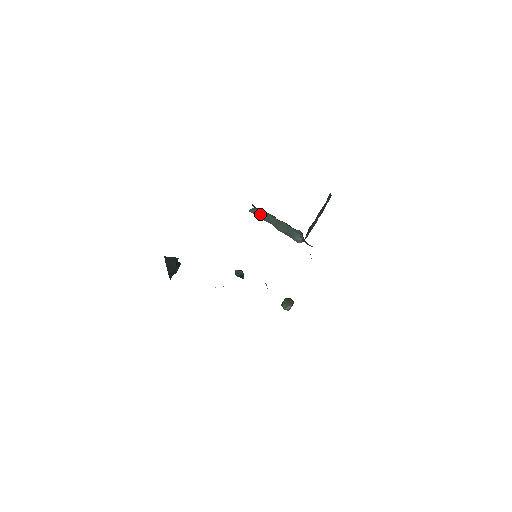
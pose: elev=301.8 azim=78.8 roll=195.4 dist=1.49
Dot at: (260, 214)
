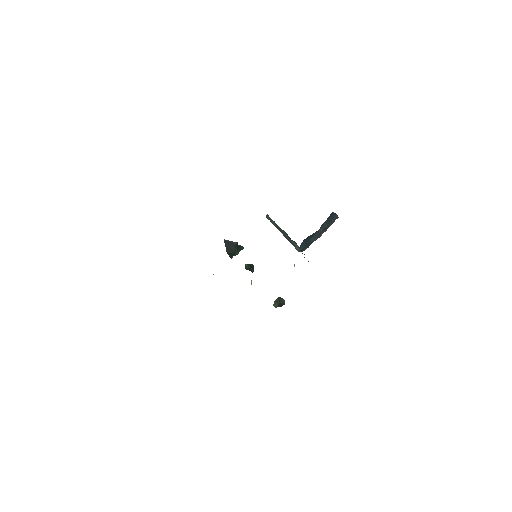
Dot at: (271, 221)
